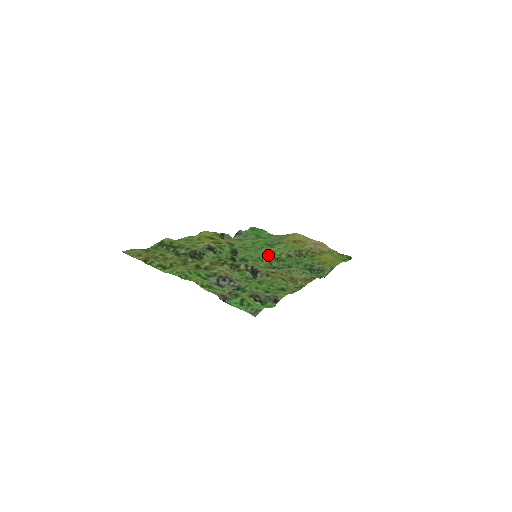
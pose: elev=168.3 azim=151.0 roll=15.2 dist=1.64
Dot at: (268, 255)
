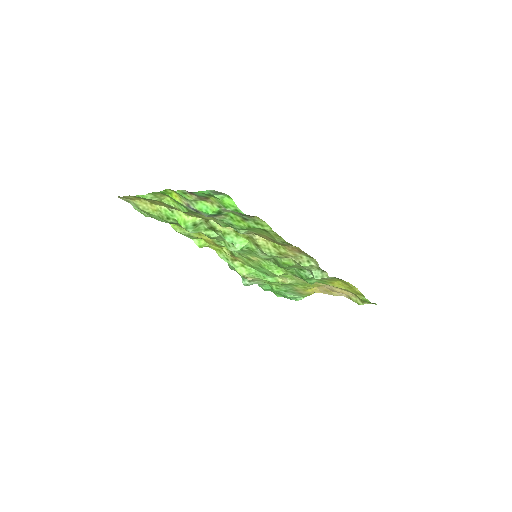
Dot at: (270, 262)
